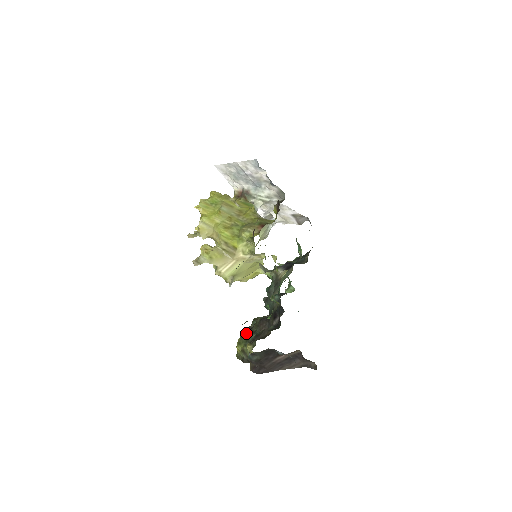
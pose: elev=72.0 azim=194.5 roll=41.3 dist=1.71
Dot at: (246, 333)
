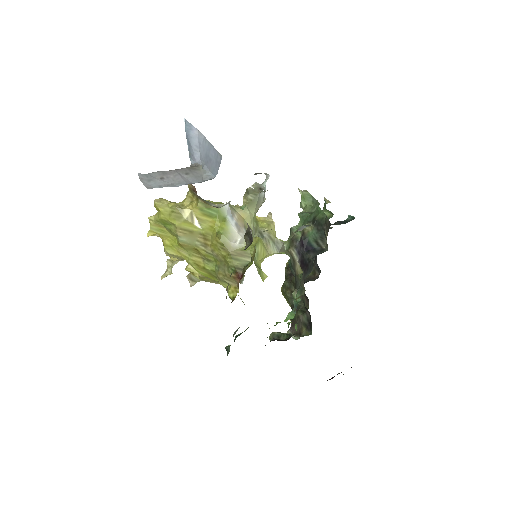
Dot at: (286, 288)
